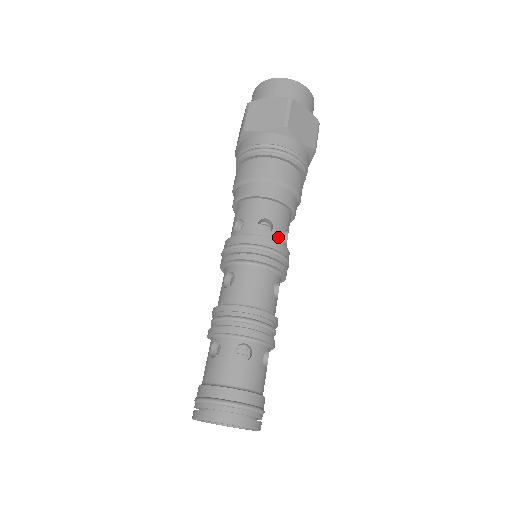
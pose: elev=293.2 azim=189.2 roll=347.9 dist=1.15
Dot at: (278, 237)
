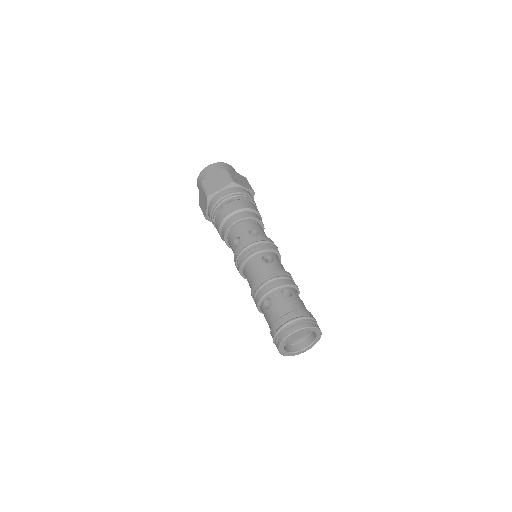
Dot at: occluded
